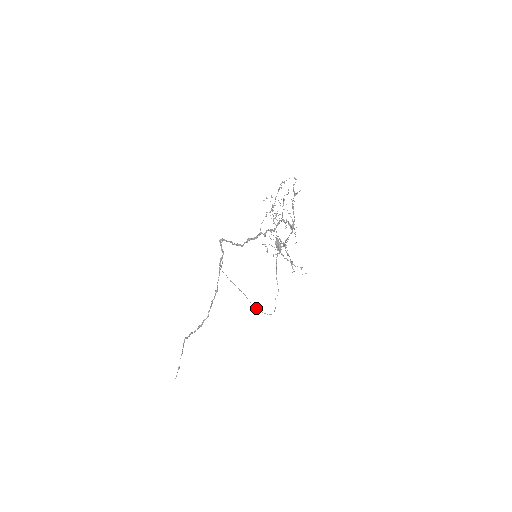
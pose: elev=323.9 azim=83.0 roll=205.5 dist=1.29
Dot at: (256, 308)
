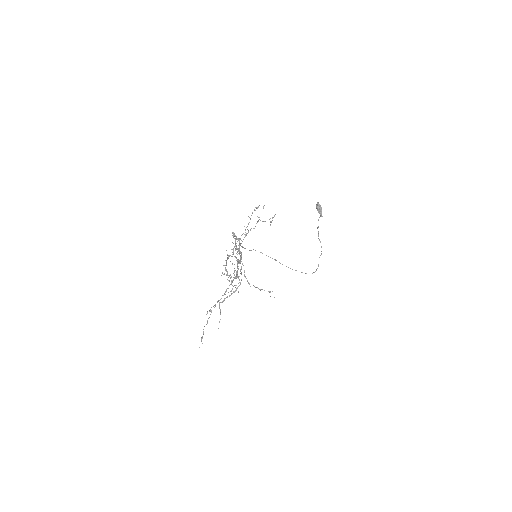
Dot at: occluded
